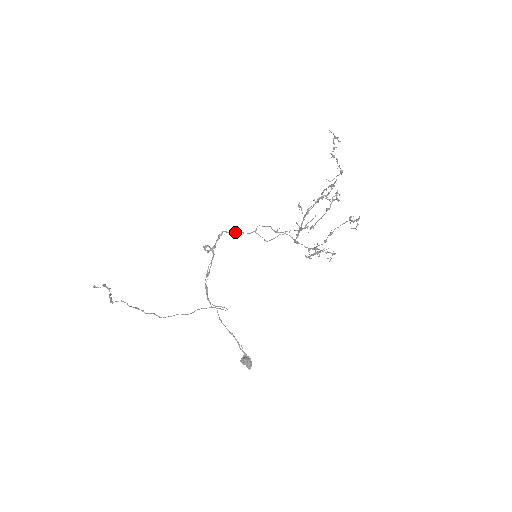
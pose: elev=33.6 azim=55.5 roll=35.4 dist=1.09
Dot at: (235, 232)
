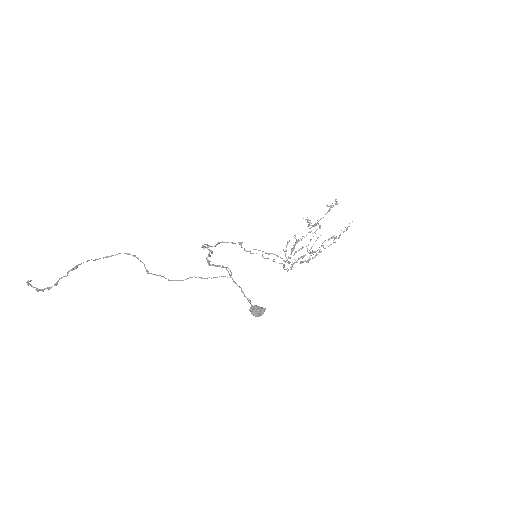
Dot at: (235, 243)
